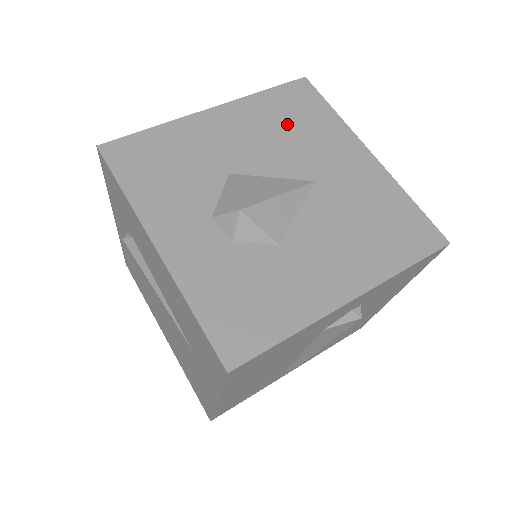
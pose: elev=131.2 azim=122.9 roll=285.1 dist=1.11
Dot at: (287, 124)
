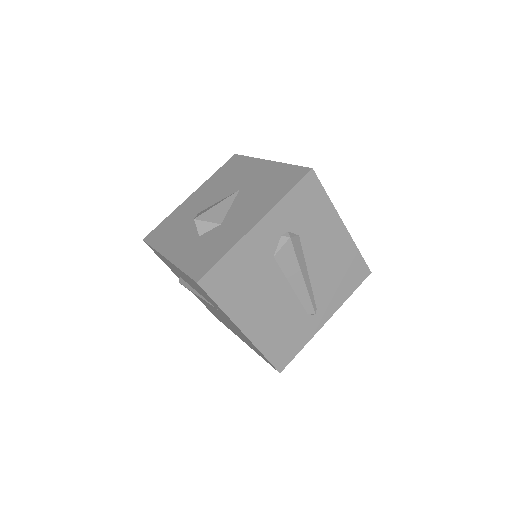
Dot at: (226, 178)
